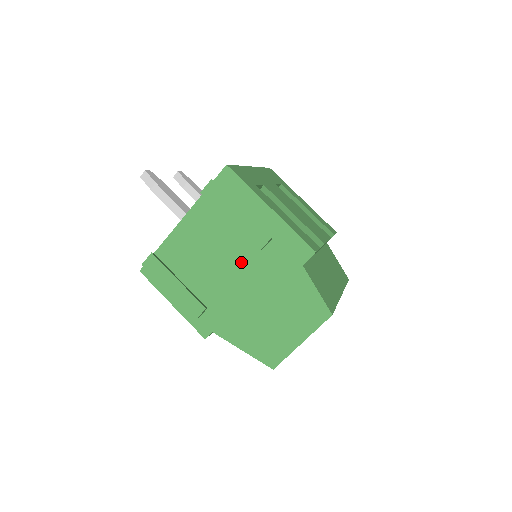
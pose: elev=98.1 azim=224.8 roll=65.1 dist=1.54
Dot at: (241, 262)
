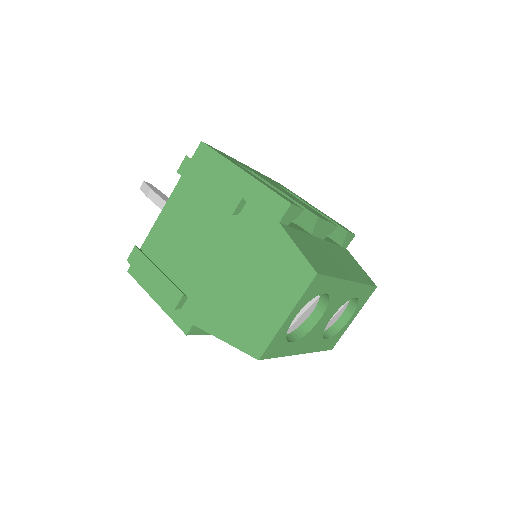
Dot at: (218, 236)
